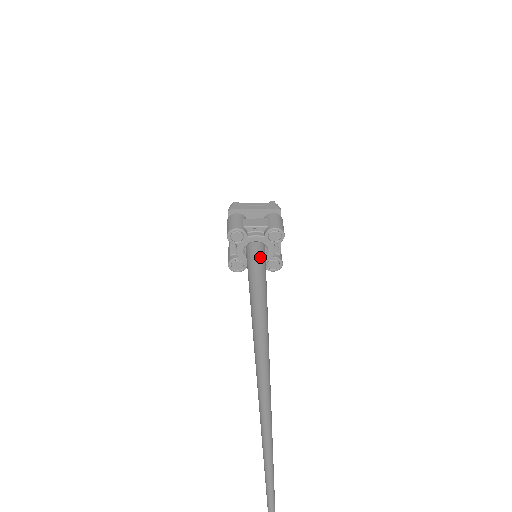
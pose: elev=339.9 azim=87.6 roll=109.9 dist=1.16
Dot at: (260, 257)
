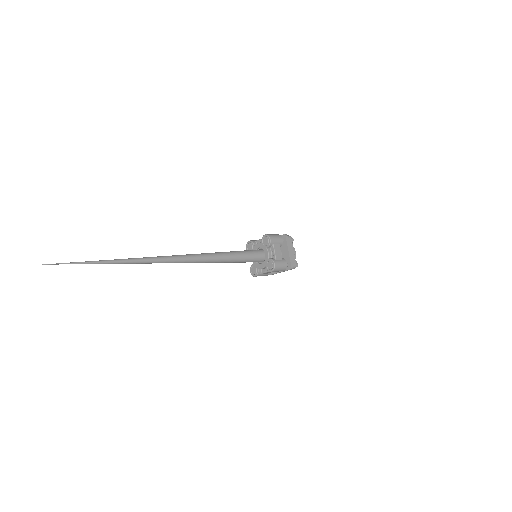
Dot at: (250, 250)
